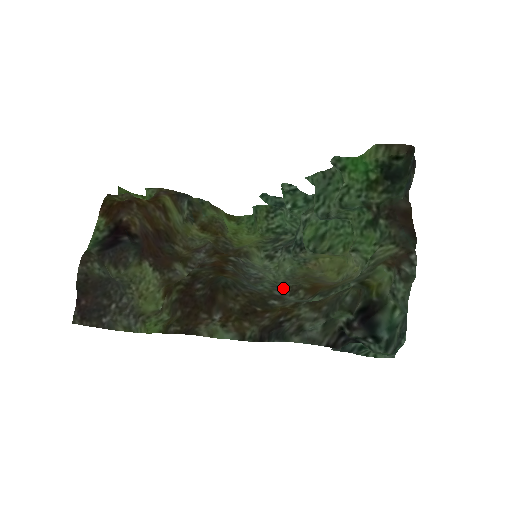
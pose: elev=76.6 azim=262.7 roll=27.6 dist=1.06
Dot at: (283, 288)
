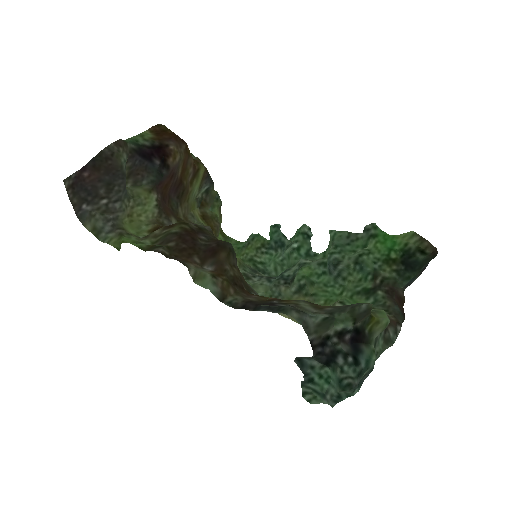
Dot at: occluded
